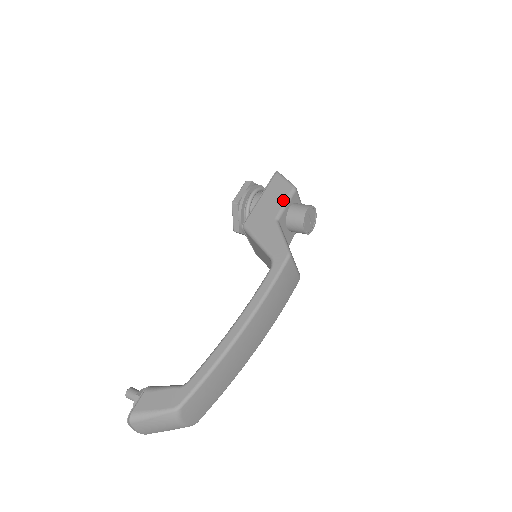
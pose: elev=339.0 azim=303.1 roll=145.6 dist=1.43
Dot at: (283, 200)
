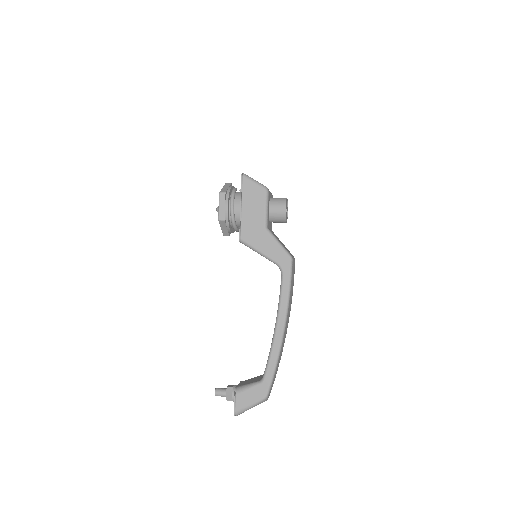
Dot at: (263, 206)
